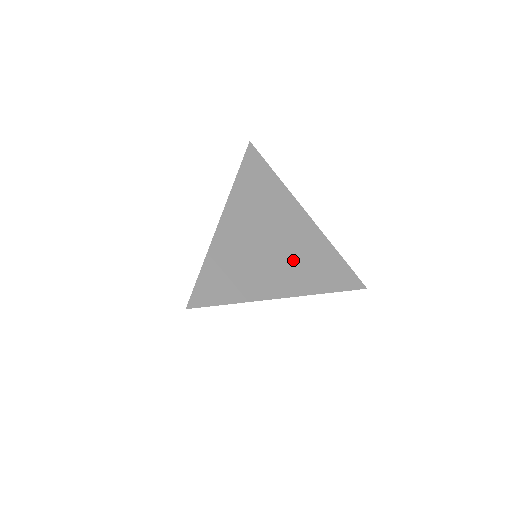
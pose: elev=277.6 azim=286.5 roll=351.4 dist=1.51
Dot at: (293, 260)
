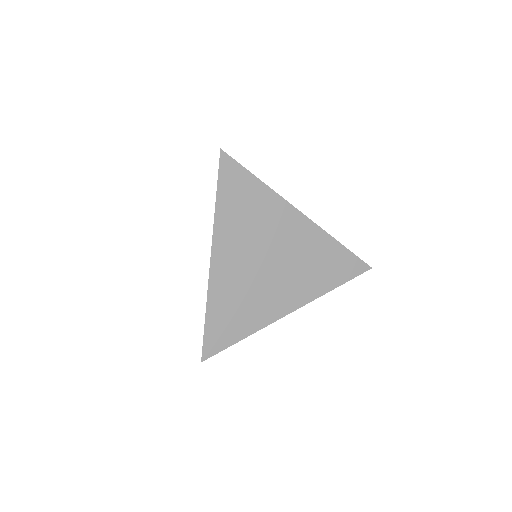
Dot at: (292, 272)
